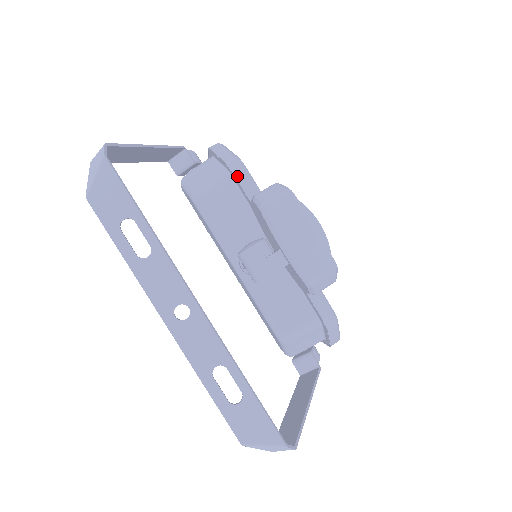
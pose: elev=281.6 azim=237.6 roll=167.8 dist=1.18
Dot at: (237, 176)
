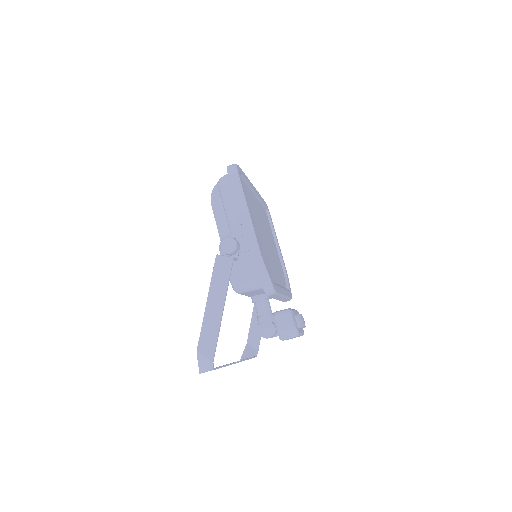
Dot at: (269, 296)
